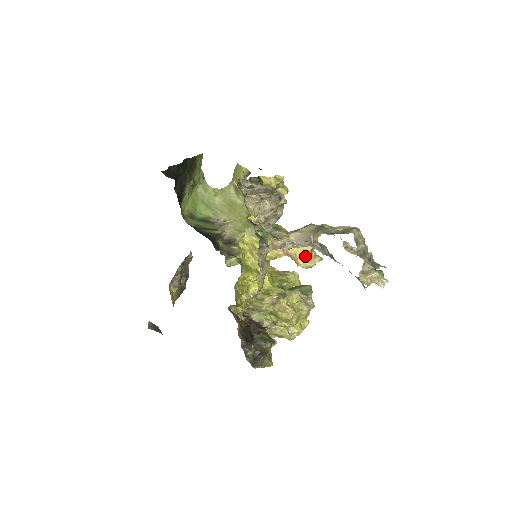
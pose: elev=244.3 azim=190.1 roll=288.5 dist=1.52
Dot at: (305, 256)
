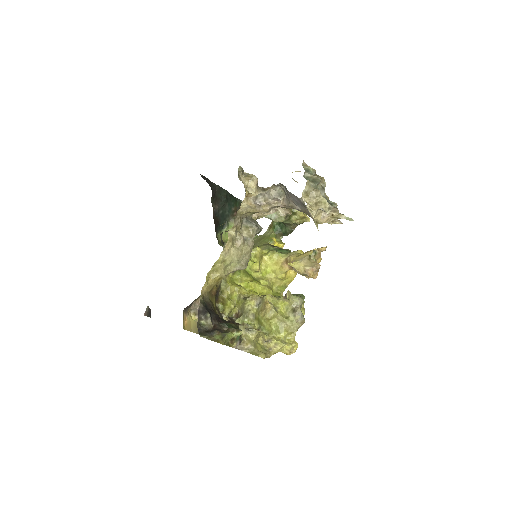
Dot at: (302, 259)
